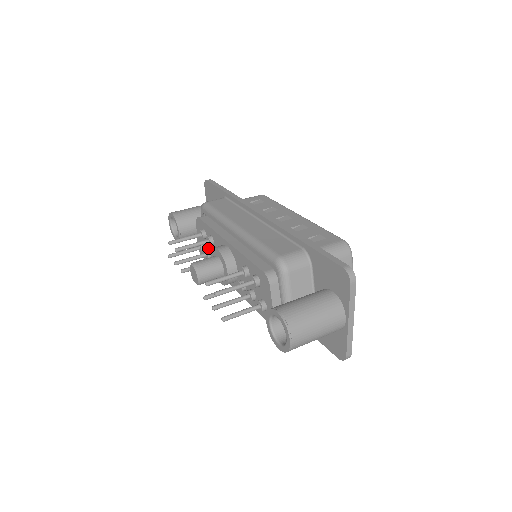
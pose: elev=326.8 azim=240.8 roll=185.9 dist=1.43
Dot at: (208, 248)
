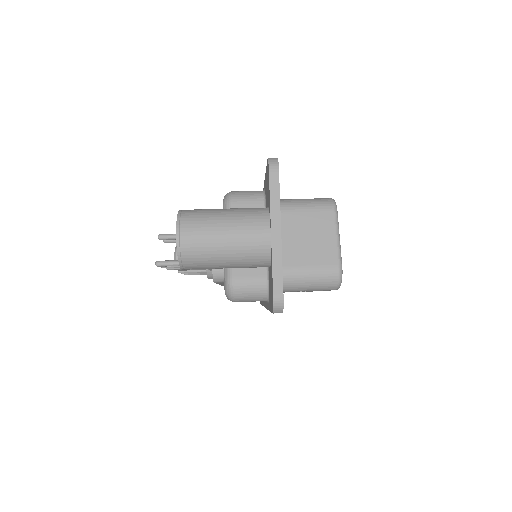
Dot at: occluded
